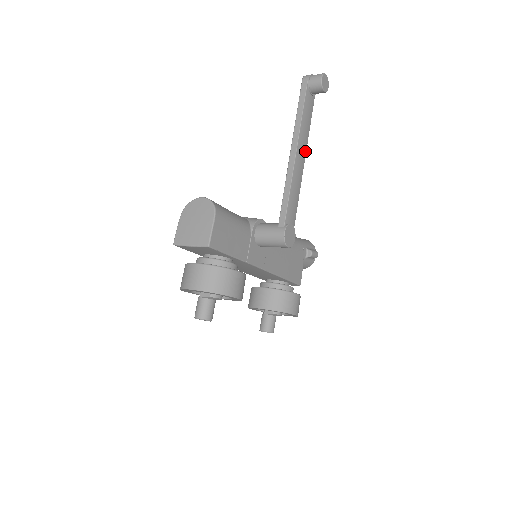
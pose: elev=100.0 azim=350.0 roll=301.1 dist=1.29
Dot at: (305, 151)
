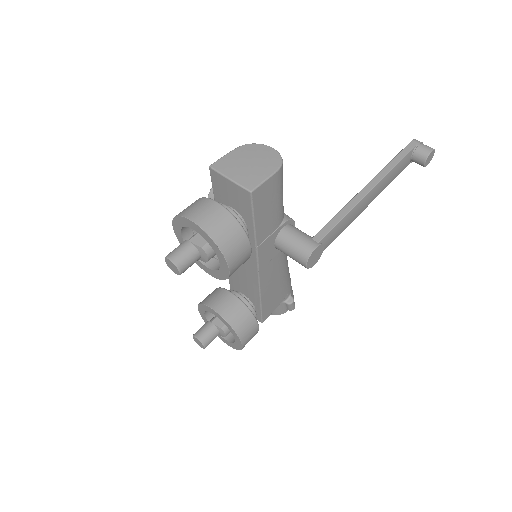
Dot at: (374, 198)
